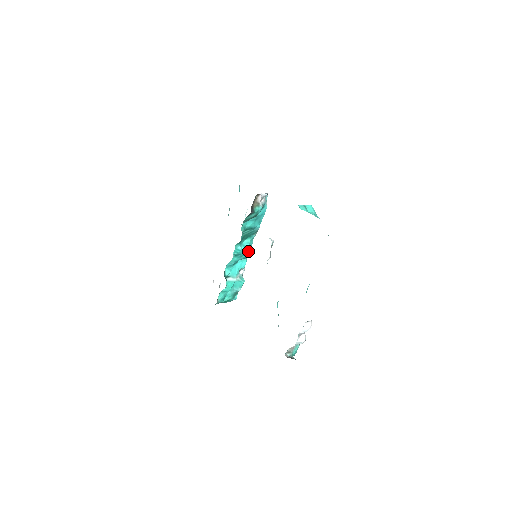
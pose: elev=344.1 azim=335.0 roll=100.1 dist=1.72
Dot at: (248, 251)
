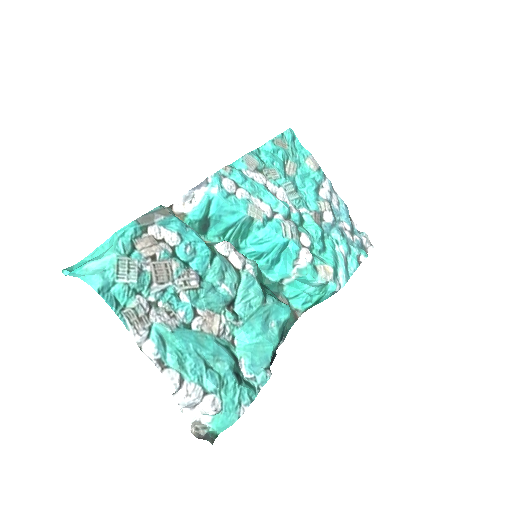
Dot at: (274, 241)
